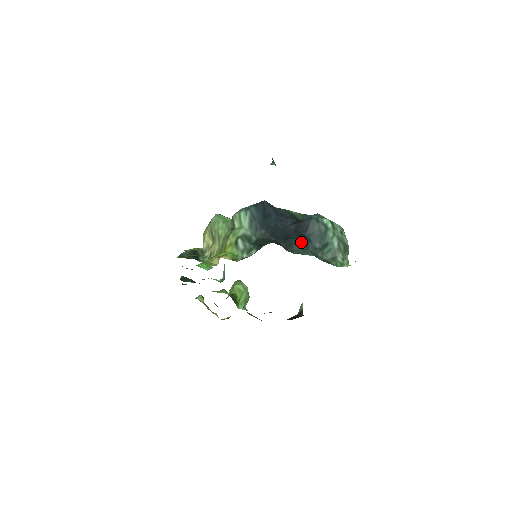
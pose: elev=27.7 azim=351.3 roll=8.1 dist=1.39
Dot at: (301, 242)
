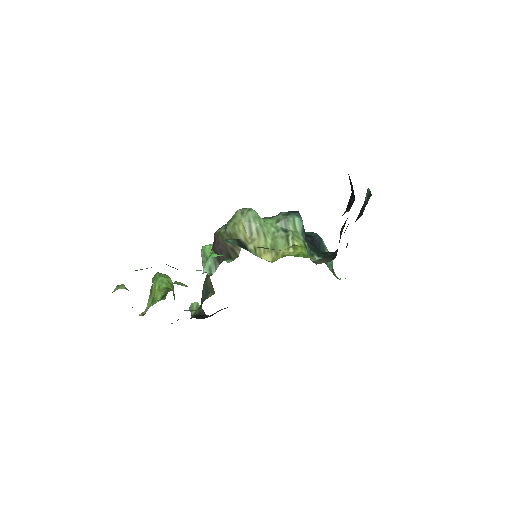
Dot at: occluded
